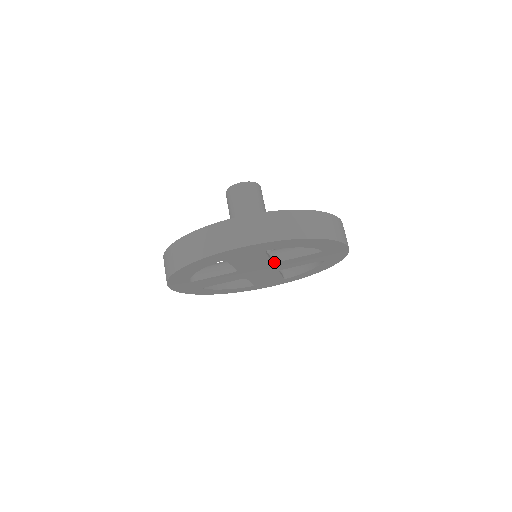
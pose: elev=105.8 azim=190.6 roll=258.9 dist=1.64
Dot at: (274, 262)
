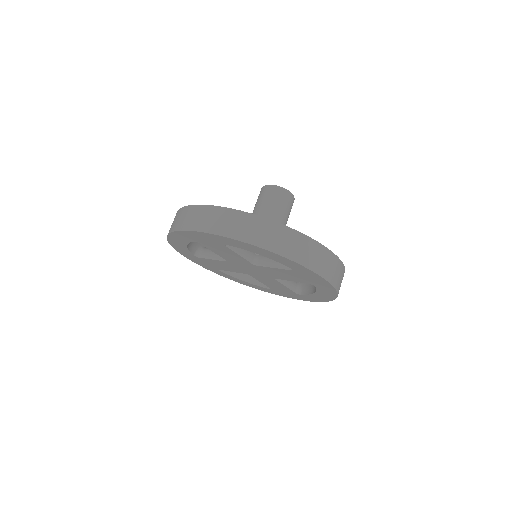
Dot at: (254, 264)
